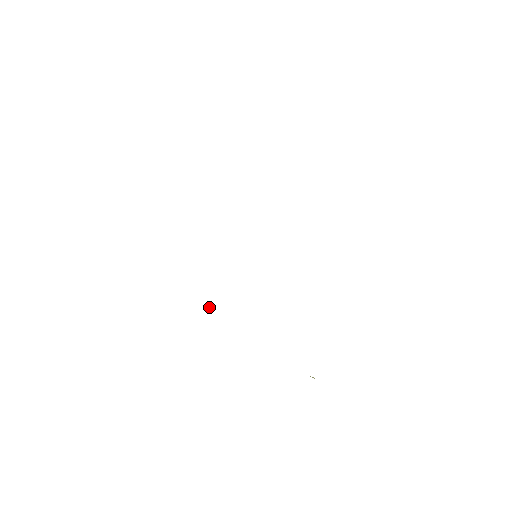
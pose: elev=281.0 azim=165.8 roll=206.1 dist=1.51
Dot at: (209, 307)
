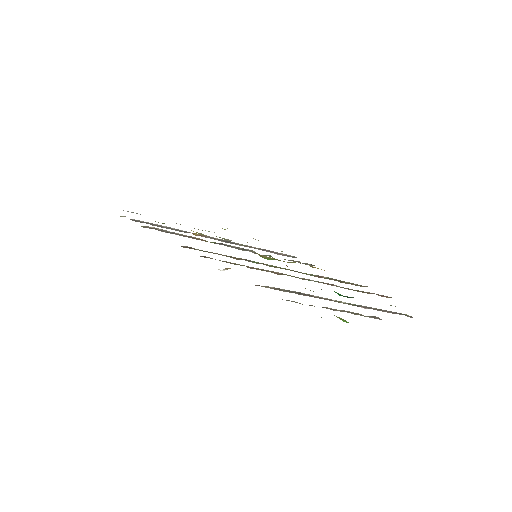
Dot at: occluded
